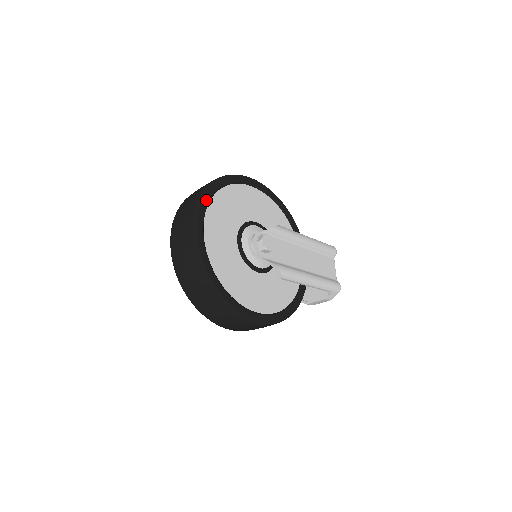
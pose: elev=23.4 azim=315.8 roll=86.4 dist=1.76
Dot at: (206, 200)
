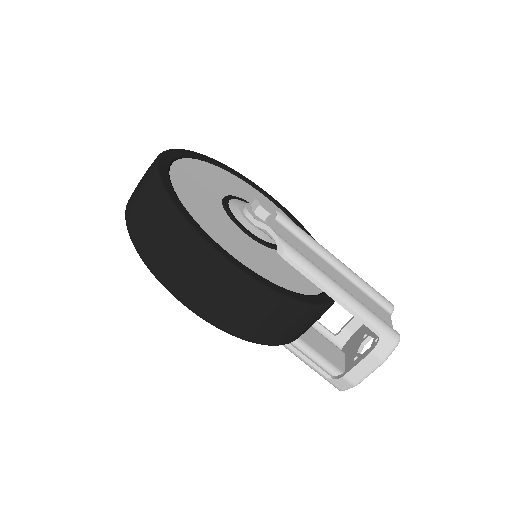
Dot at: (195, 155)
